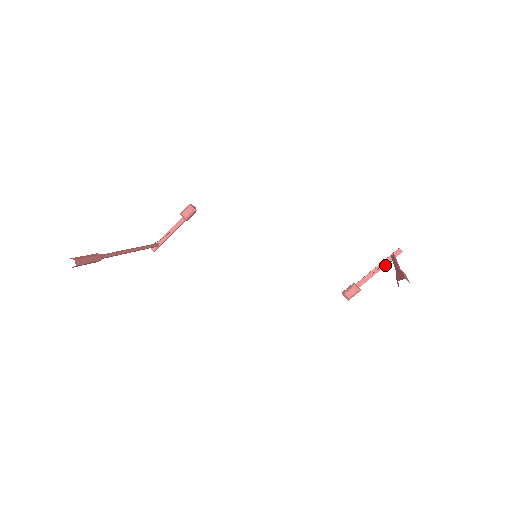
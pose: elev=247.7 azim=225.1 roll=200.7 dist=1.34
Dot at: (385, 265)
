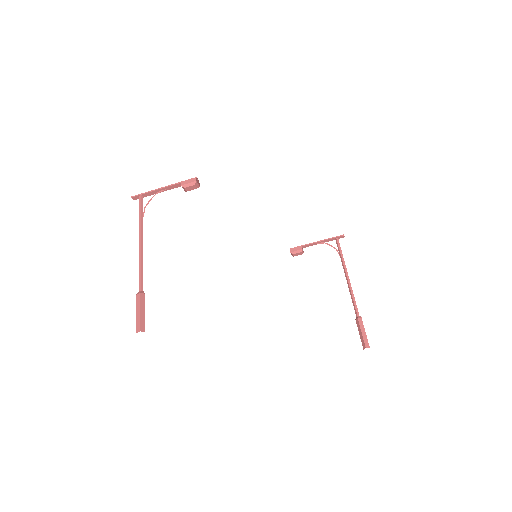
Dot at: (328, 241)
